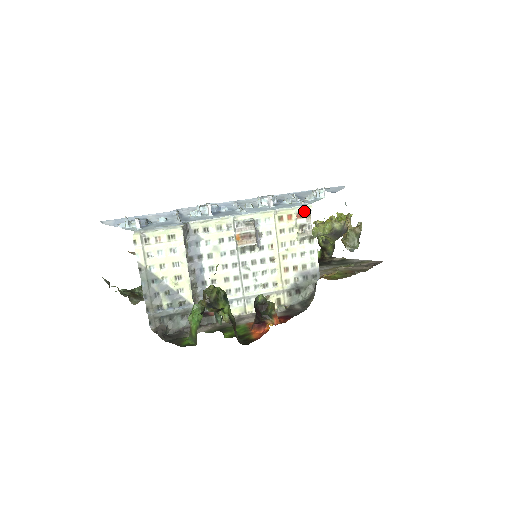
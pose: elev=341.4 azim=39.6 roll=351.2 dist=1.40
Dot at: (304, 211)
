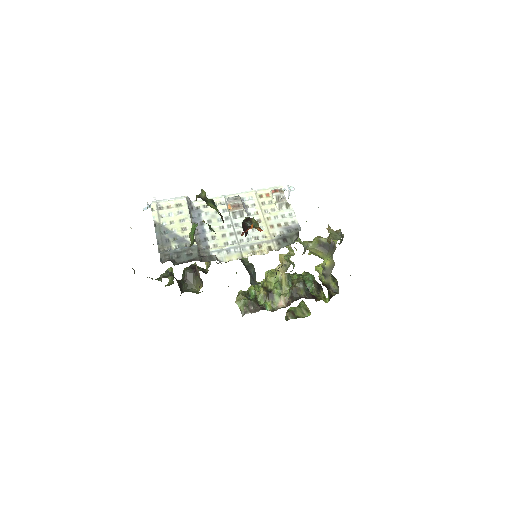
Dot at: (277, 189)
